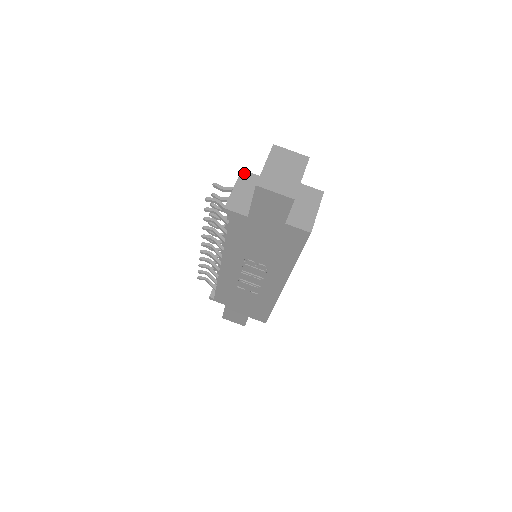
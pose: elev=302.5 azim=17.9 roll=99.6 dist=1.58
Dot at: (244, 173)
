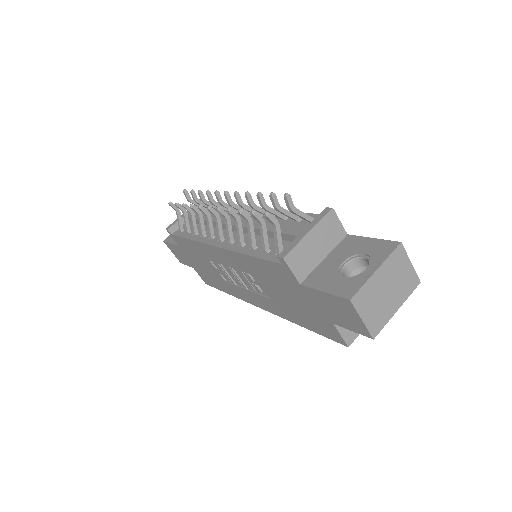
Dot at: (332, 215)
